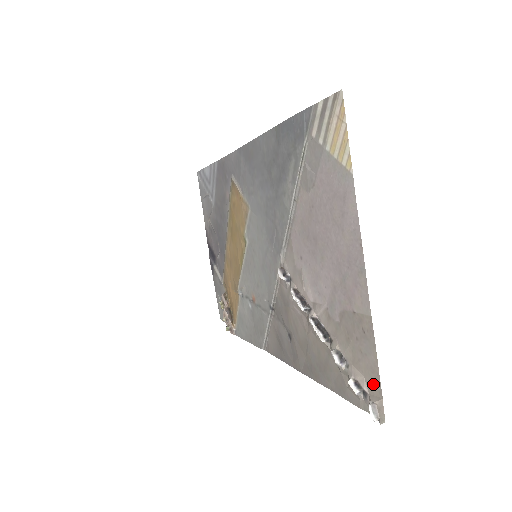
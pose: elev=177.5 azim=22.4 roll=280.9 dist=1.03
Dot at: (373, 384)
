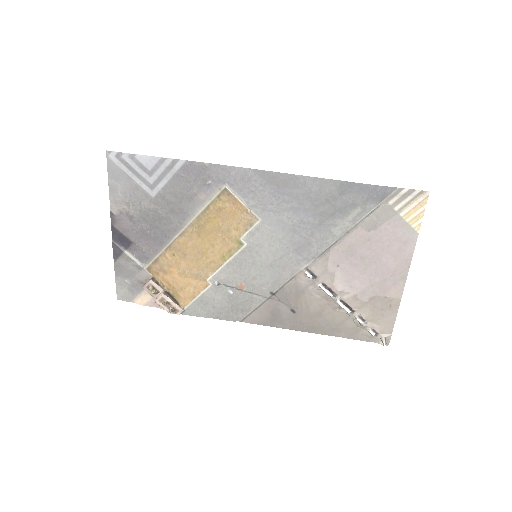
Dot at: (387, 329)
